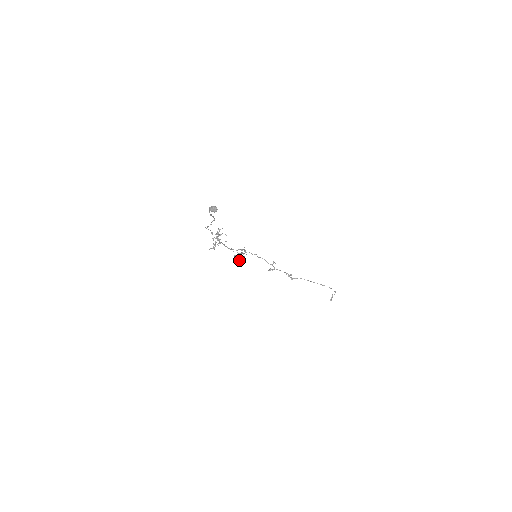
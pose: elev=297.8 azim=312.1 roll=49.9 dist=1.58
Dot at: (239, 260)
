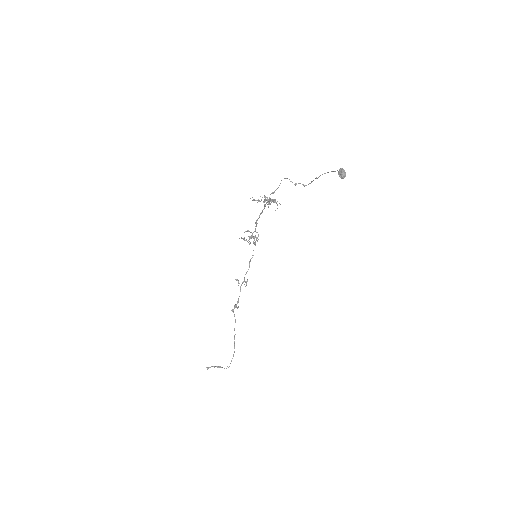
Dot at: (243, 238)
